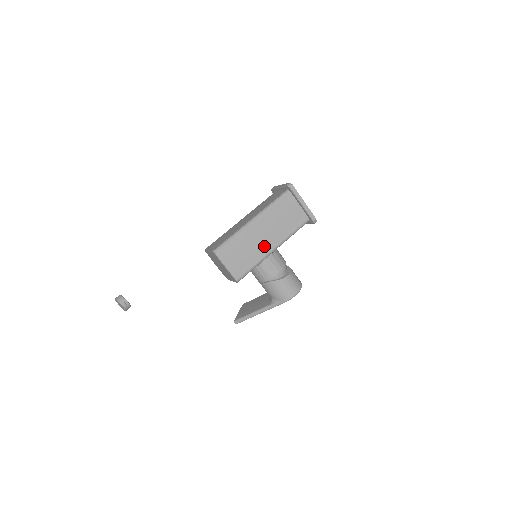
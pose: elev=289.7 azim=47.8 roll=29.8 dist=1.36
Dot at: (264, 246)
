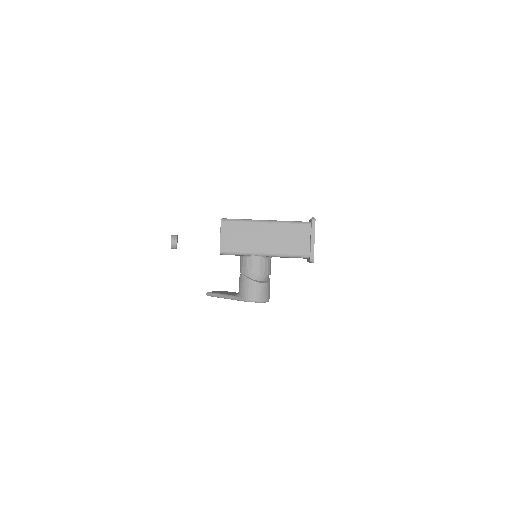
Dot at: (259, 245)
